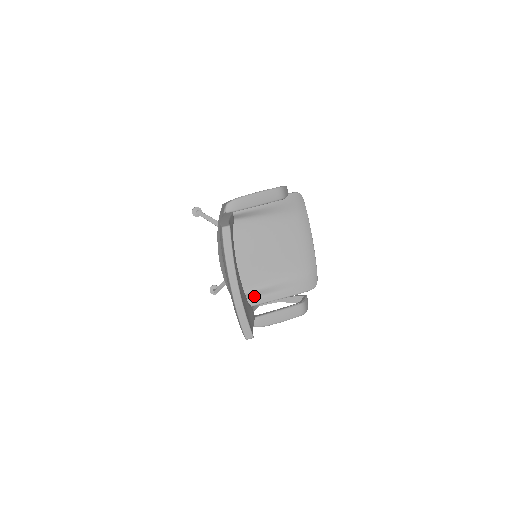
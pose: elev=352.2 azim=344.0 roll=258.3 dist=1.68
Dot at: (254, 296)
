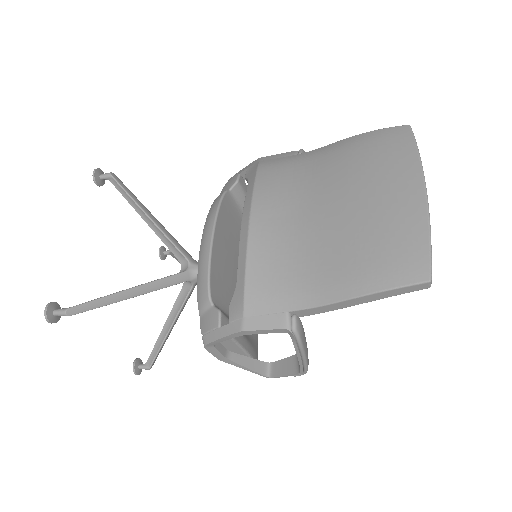
Dot at: occluded
